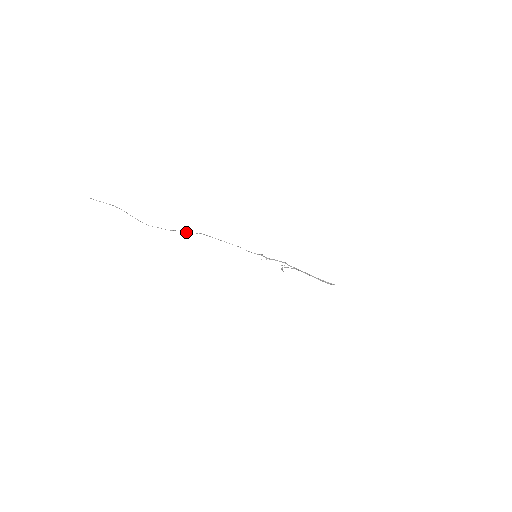
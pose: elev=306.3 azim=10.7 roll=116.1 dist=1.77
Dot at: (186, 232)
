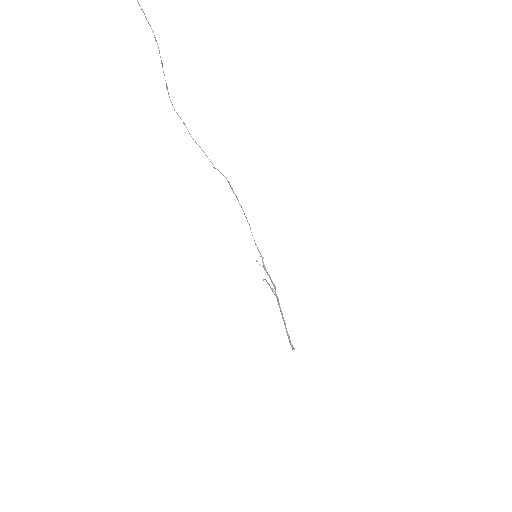
Dot at: (211, 162)
